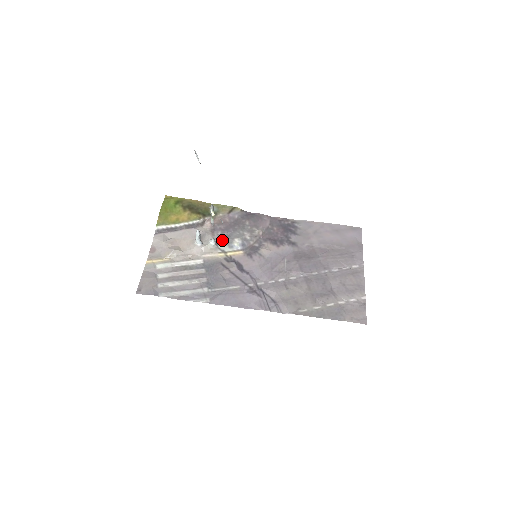
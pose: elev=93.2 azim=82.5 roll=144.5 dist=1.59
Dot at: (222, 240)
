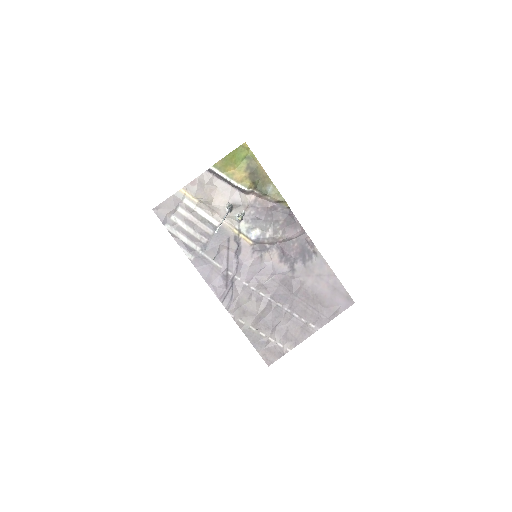
Dot at: (248, 220)
